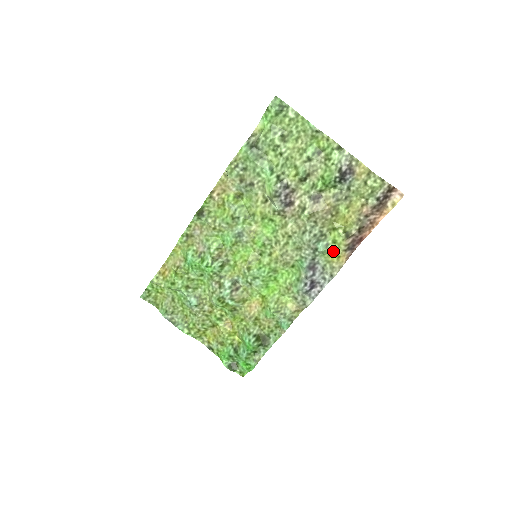
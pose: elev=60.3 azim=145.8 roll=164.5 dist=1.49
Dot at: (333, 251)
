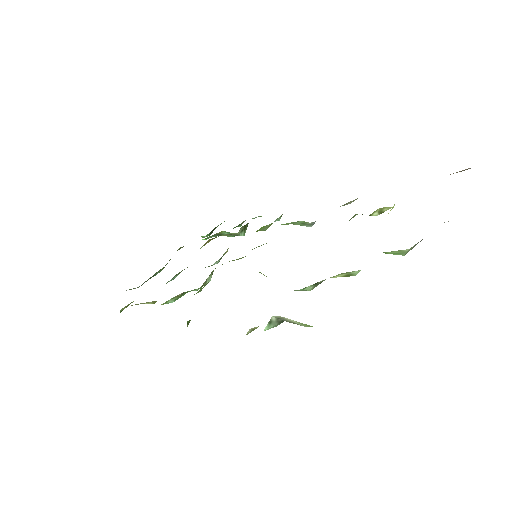
Dot at: occluded
